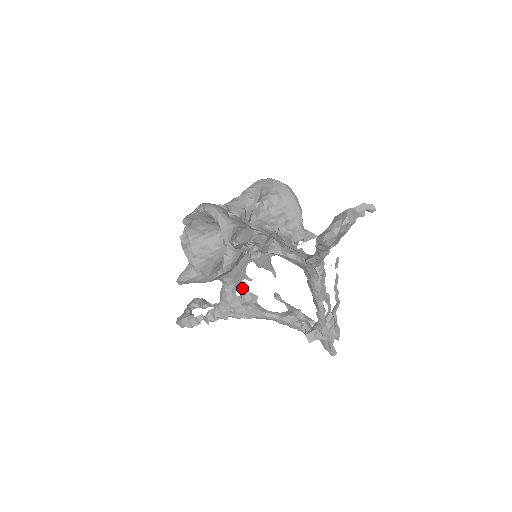
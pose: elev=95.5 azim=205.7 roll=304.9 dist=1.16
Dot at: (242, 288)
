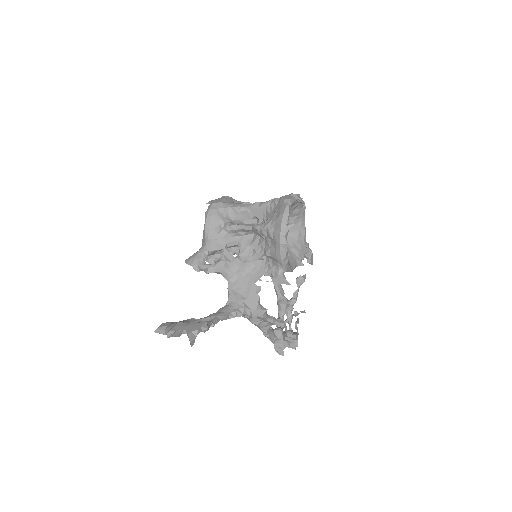
Dot at: occluded
